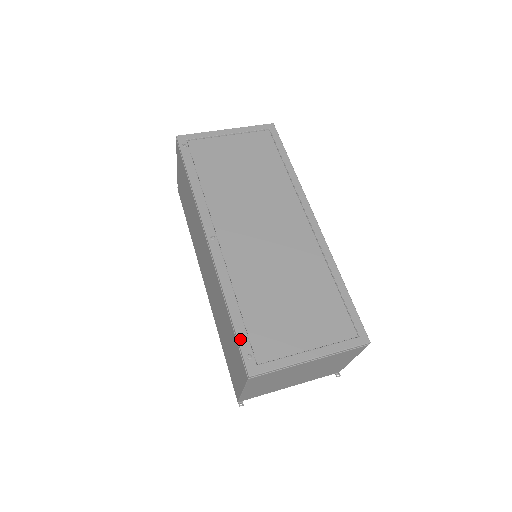
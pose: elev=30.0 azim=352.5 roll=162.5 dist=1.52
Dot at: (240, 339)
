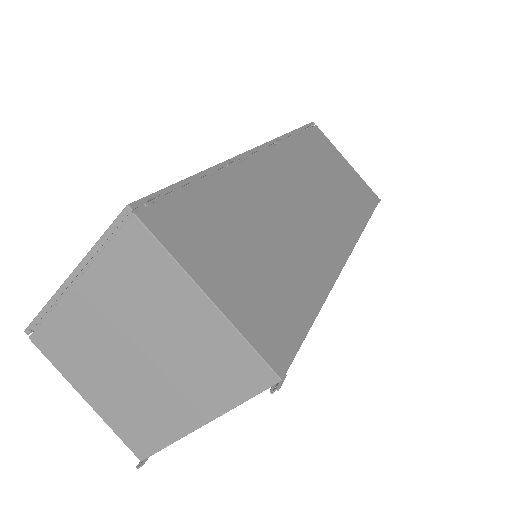
Dot at: occluded
